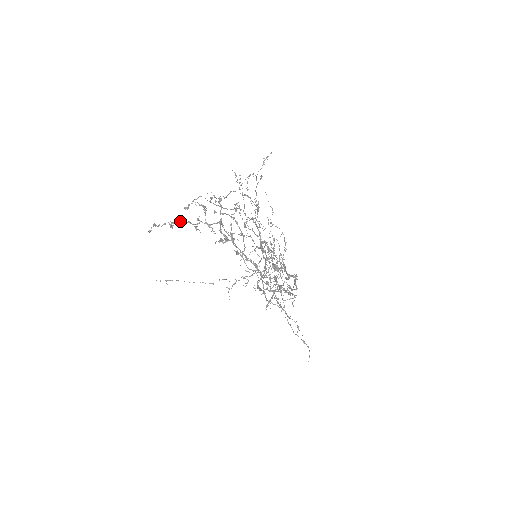
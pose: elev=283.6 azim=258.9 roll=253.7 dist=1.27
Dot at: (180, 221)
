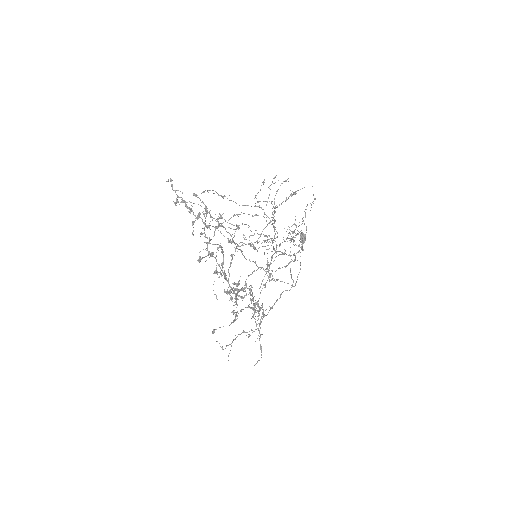
Dot at: occluded
